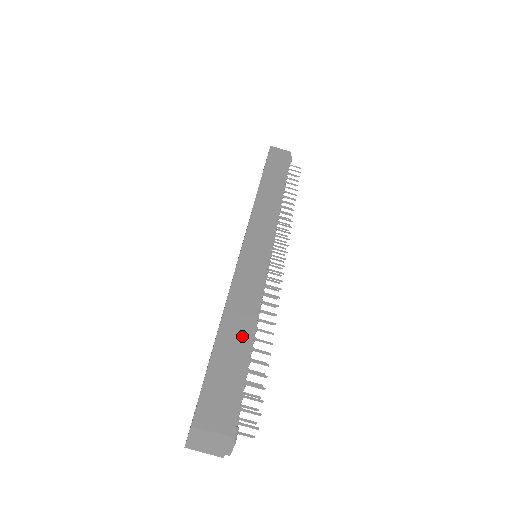
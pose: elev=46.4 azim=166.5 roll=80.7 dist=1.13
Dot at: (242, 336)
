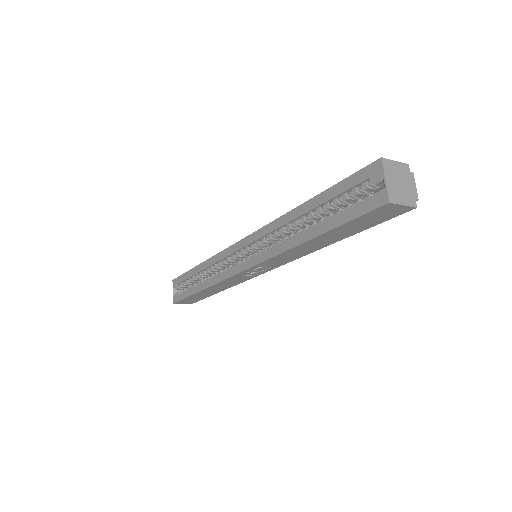
Dot at: occluded
